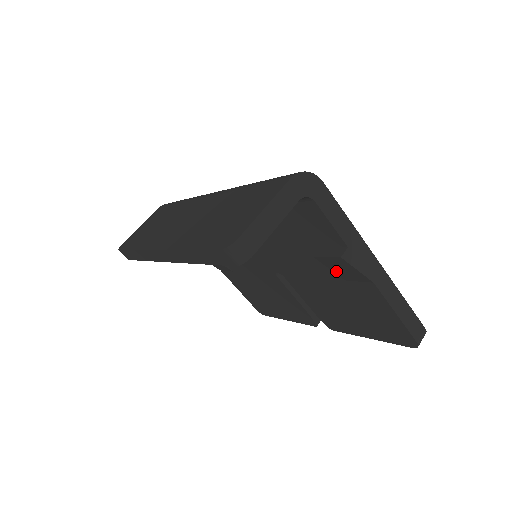
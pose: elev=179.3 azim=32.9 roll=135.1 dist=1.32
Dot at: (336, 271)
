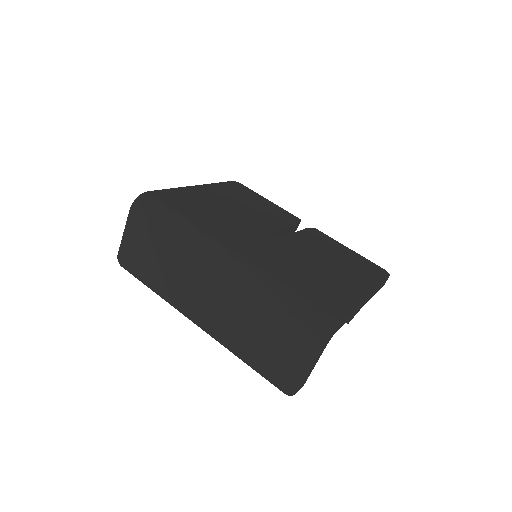
Dot at: occluded
